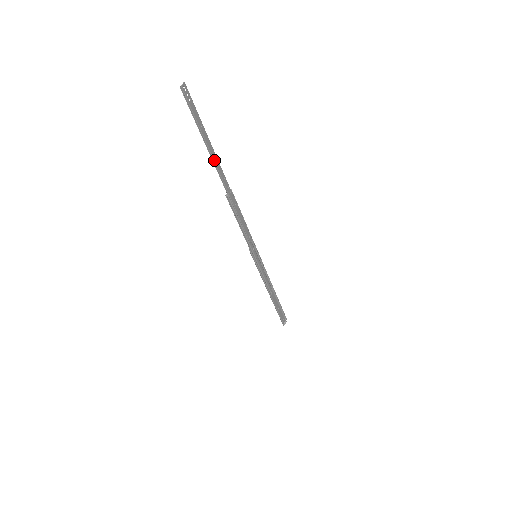
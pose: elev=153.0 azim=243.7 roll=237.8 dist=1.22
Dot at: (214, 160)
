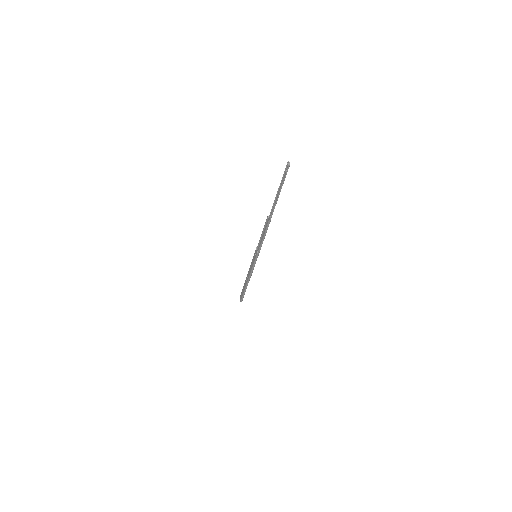
Dot at: occluded
